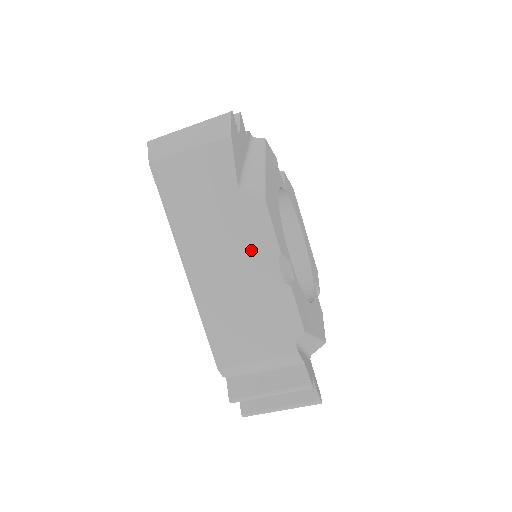
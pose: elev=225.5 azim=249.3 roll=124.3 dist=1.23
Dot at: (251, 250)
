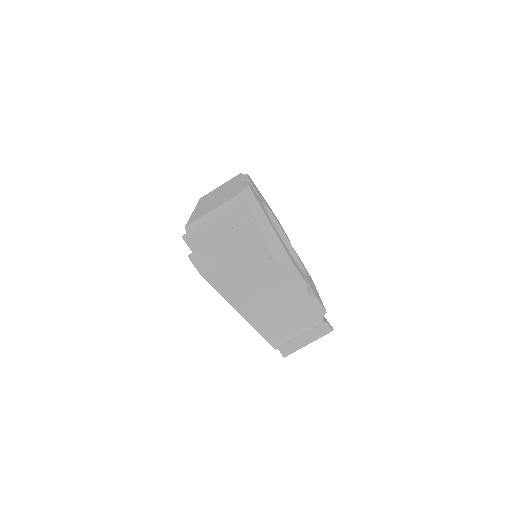
Dot at: occluded
